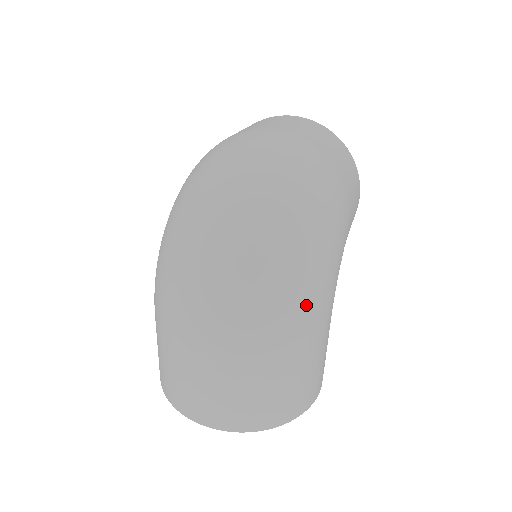
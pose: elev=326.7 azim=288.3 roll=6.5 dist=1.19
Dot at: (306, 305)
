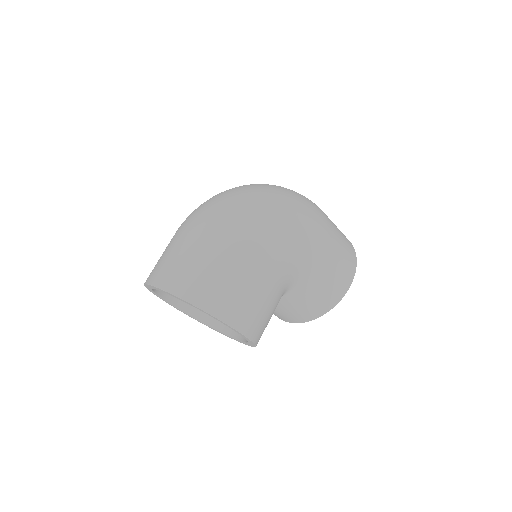
Dot at: (255, 227)
